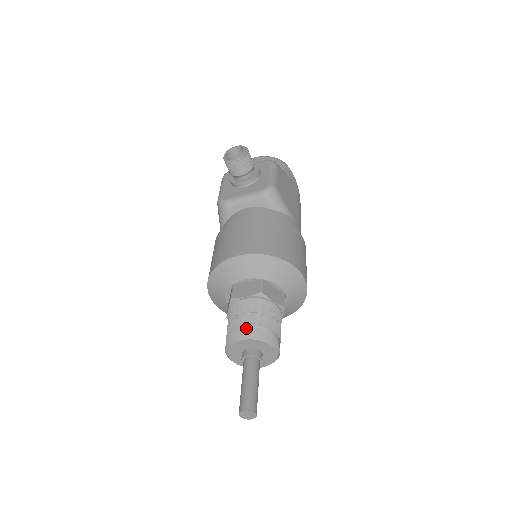
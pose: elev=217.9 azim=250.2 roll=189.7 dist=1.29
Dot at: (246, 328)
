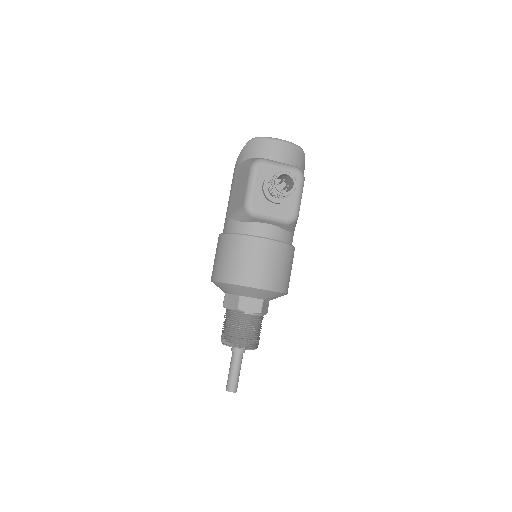
Dot at: (246, 341)
